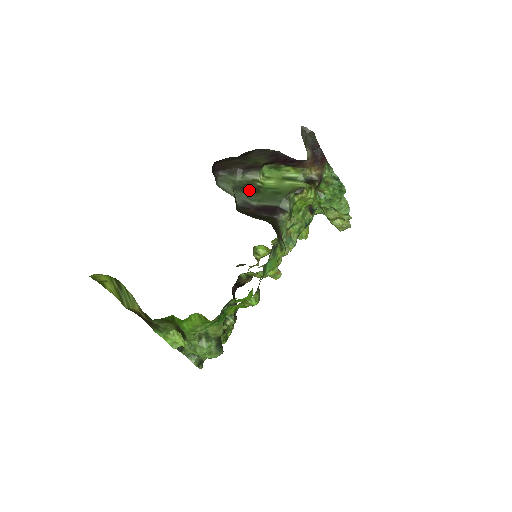
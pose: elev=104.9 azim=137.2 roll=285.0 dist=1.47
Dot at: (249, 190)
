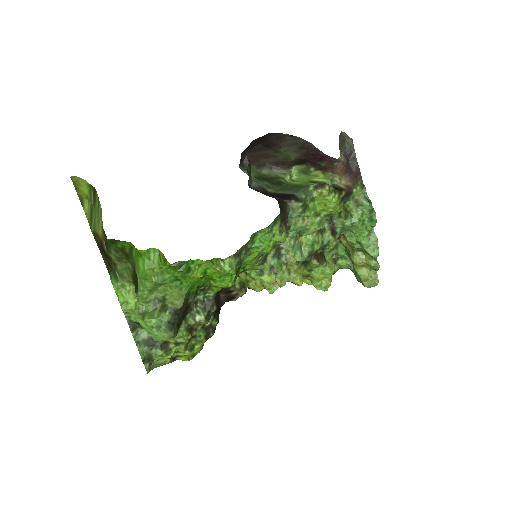
Dot at: (270, 181)
